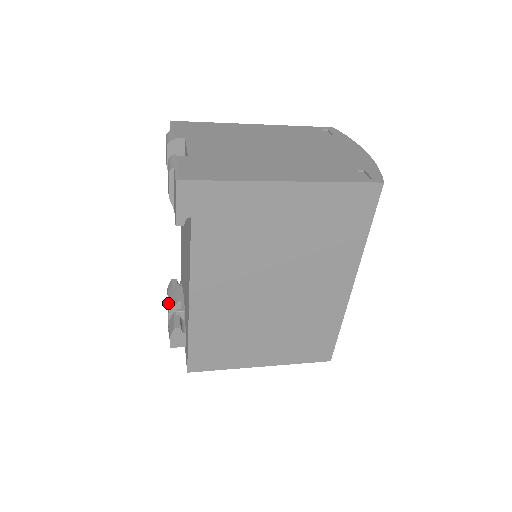
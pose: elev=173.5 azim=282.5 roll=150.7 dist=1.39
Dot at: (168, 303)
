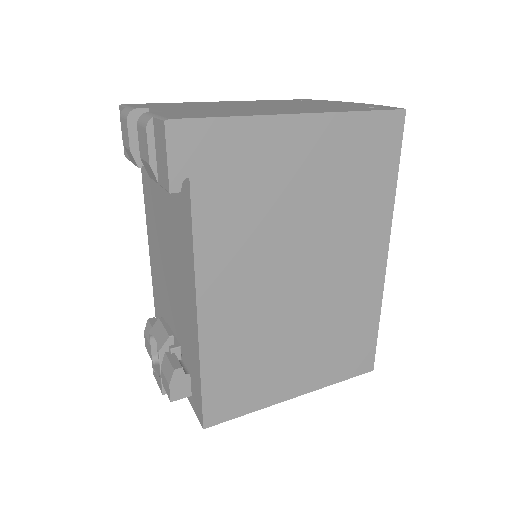
Dot at: (151, 348)
